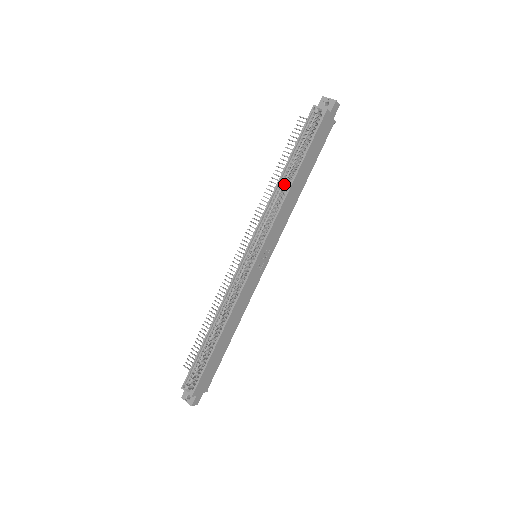
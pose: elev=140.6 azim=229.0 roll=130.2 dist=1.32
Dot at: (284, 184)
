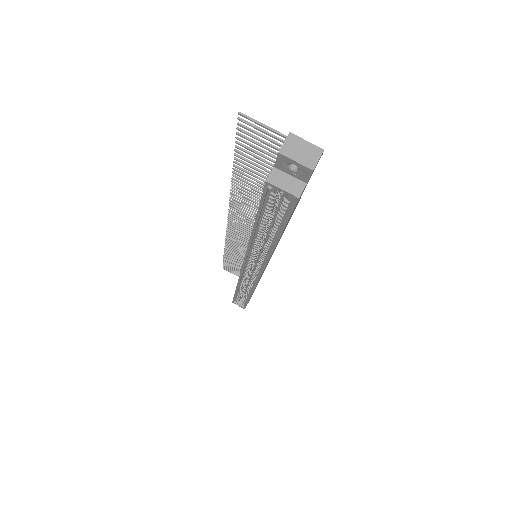
Dot at: occluded
